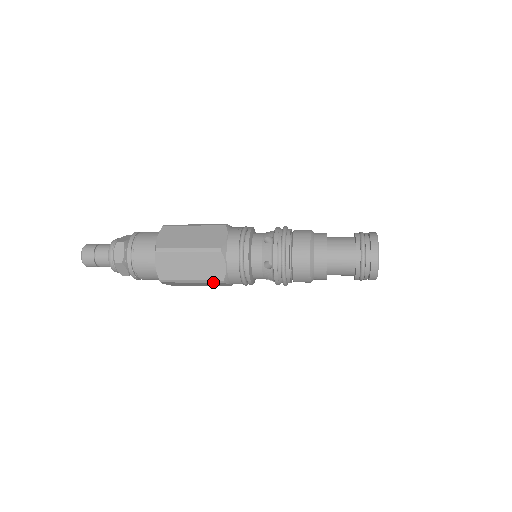
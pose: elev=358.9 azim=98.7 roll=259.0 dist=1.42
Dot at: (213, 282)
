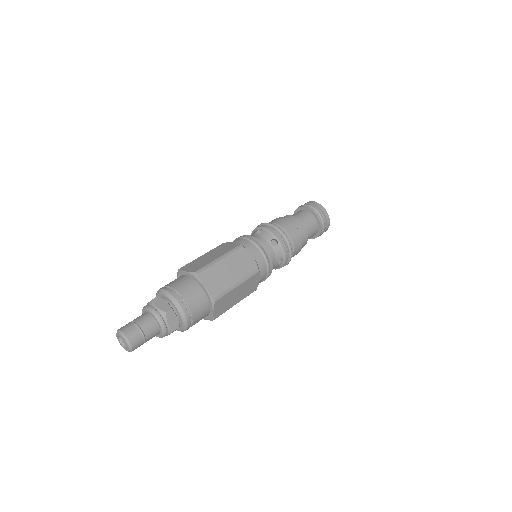
Dot at: (248, 295)
